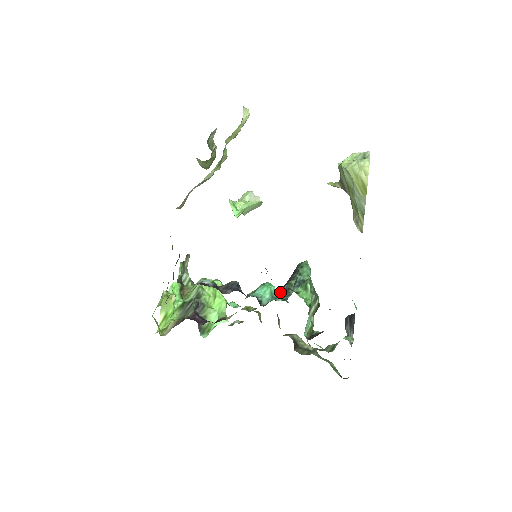
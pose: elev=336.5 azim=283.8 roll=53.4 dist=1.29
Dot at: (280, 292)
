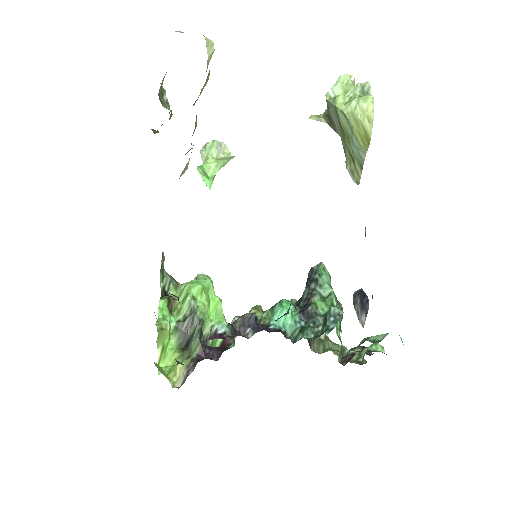
Dot at: (303, 314)
